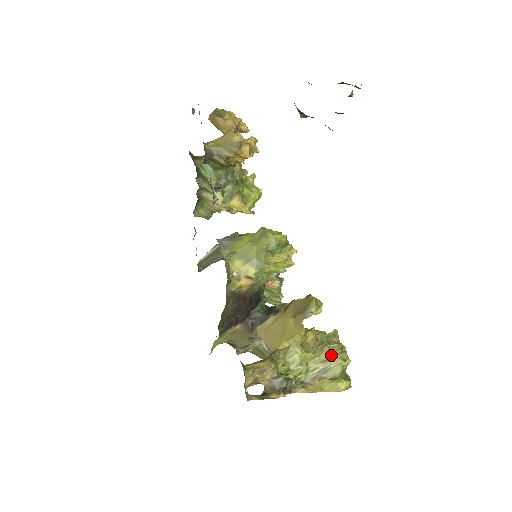
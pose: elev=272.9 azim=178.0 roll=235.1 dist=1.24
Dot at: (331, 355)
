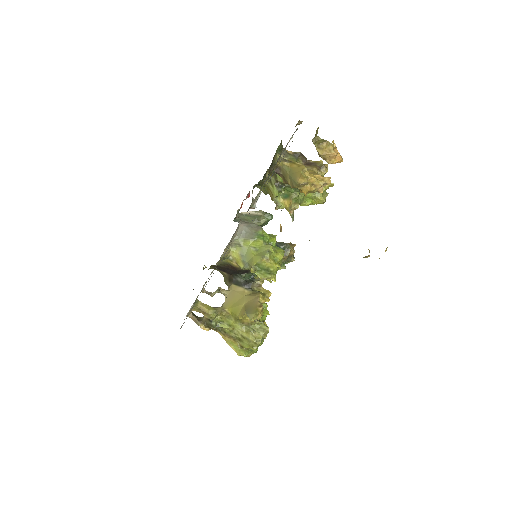
Dot at: (249, 338)
